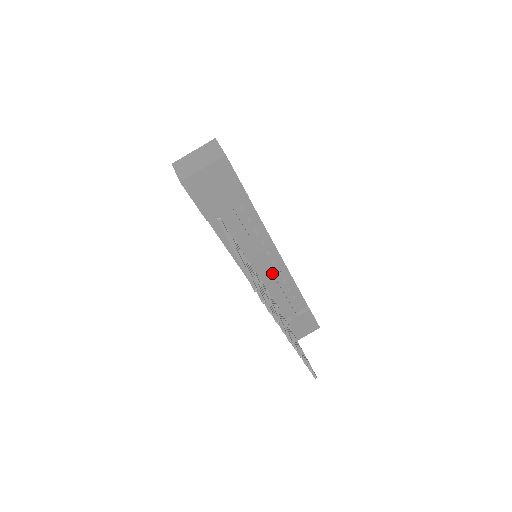
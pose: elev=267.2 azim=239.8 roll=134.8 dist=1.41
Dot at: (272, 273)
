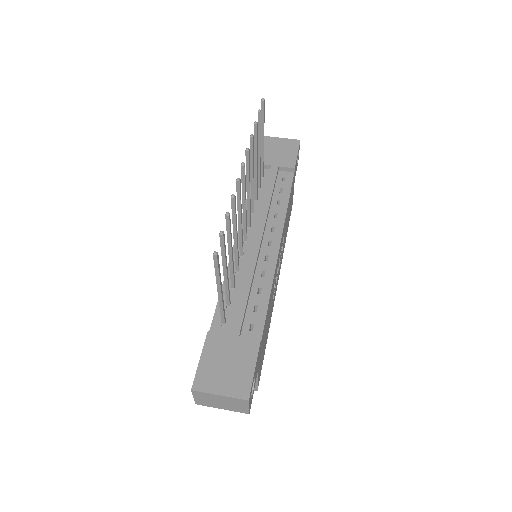
Dot at: (260, 253)
